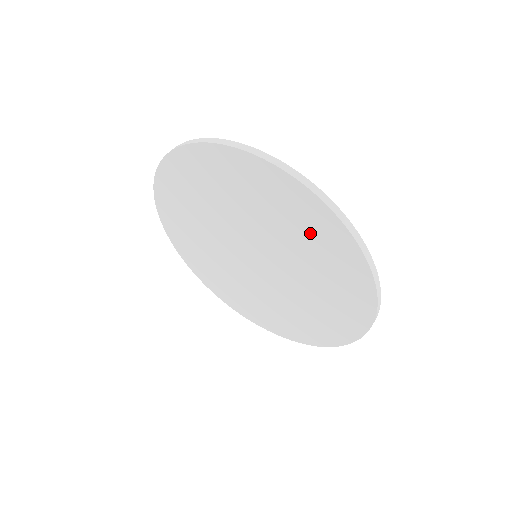
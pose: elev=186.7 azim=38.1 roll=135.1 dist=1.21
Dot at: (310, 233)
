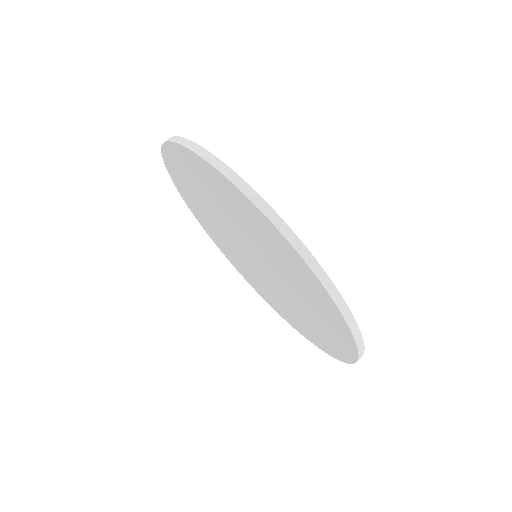
Dot at: (239, 210)
